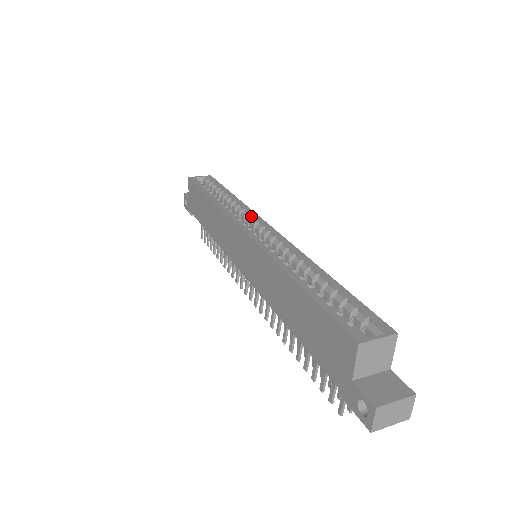
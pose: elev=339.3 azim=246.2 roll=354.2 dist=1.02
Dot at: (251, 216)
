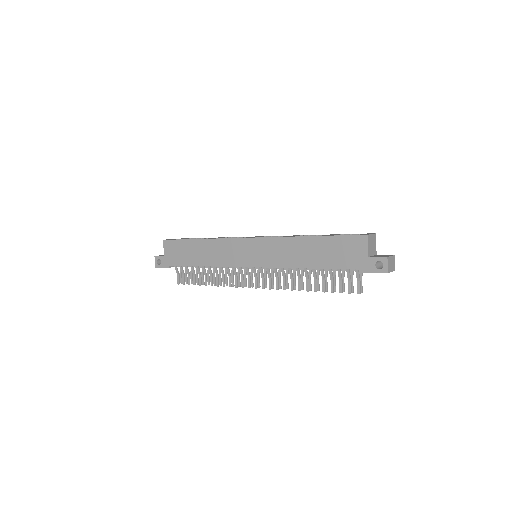
Dot at: (241, 237)
